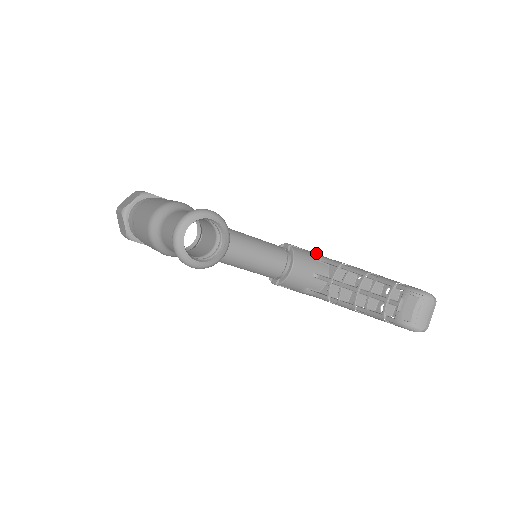
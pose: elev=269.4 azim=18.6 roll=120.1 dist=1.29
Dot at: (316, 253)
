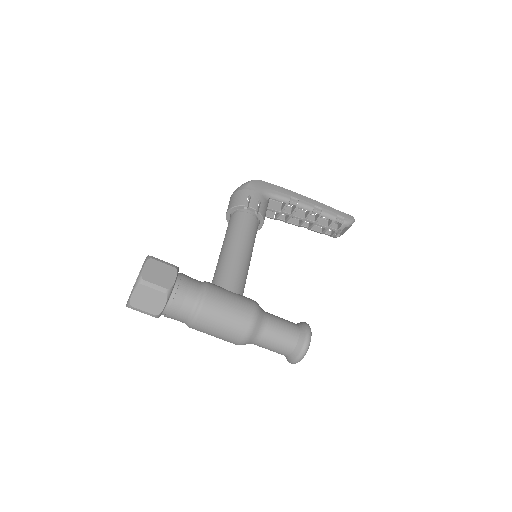
Dot at: (263, 190)
